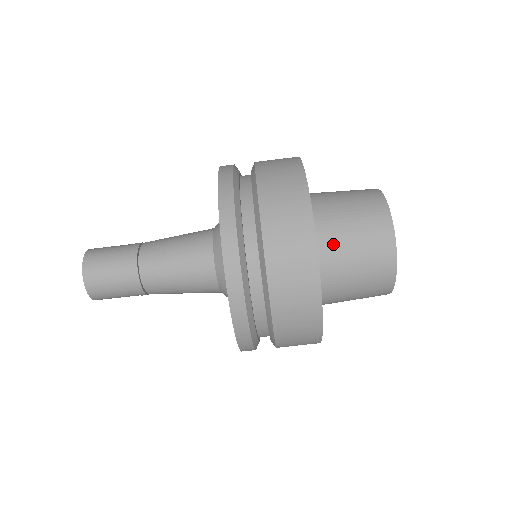
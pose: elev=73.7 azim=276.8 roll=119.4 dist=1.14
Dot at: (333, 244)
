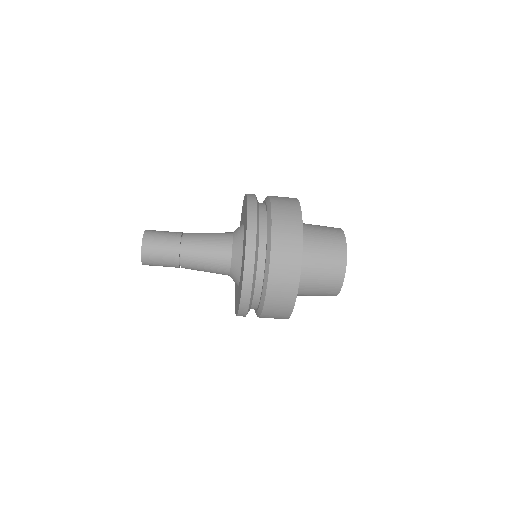
Dot at: (310, 253)
